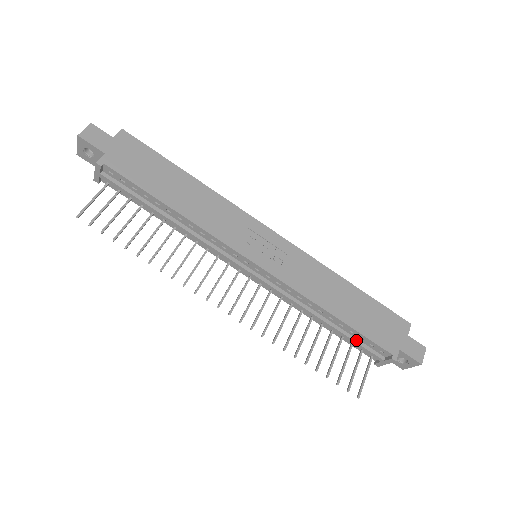
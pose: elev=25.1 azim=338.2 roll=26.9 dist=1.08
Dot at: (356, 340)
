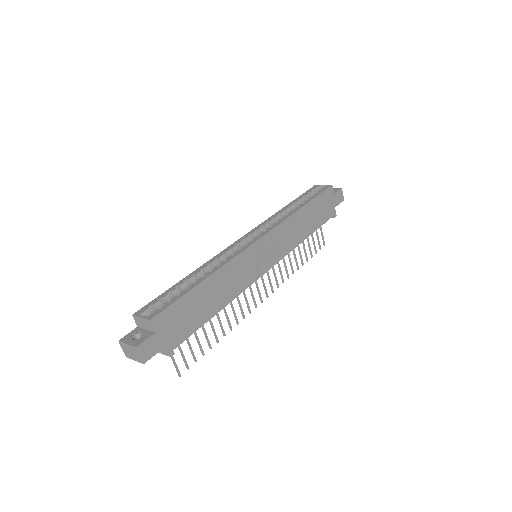
Dot at: occluded
